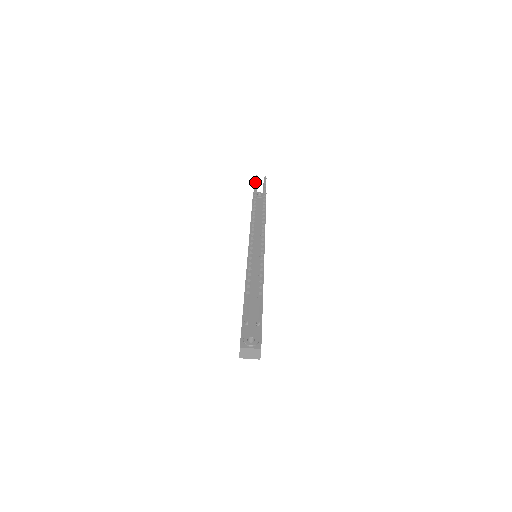
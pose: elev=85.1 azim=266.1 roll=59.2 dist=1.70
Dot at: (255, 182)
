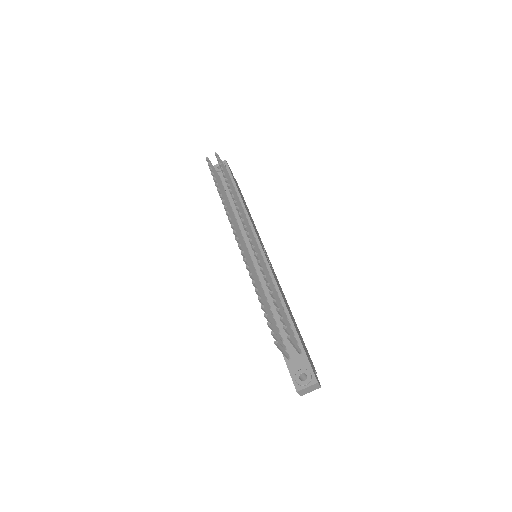
Dot at: occluded
